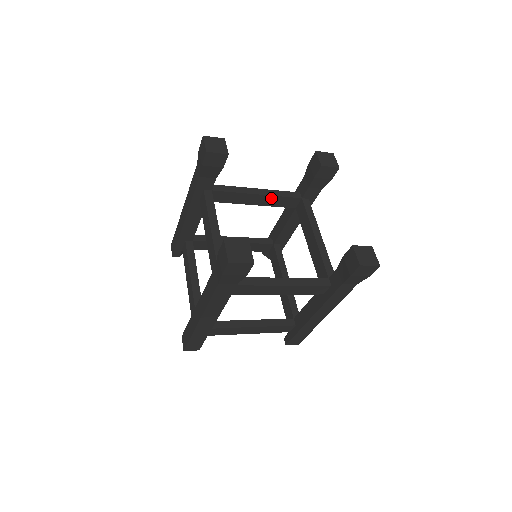
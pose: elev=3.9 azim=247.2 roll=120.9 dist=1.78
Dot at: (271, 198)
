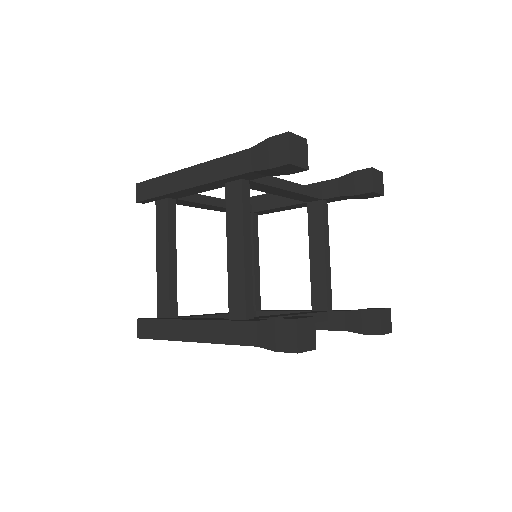
Dot at: (297, 194)
